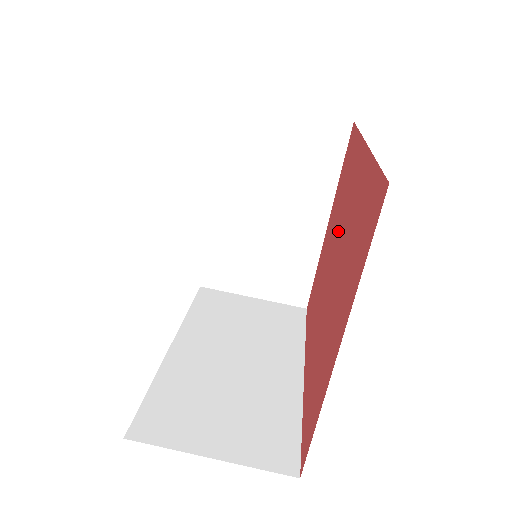
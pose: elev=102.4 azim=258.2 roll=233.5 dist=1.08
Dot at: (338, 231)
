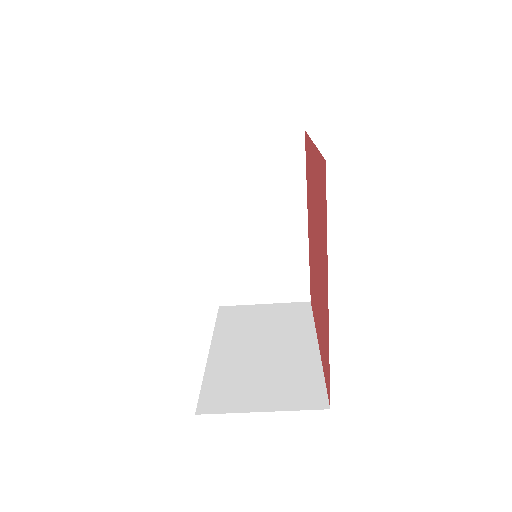
Dot at: (318, 244)
